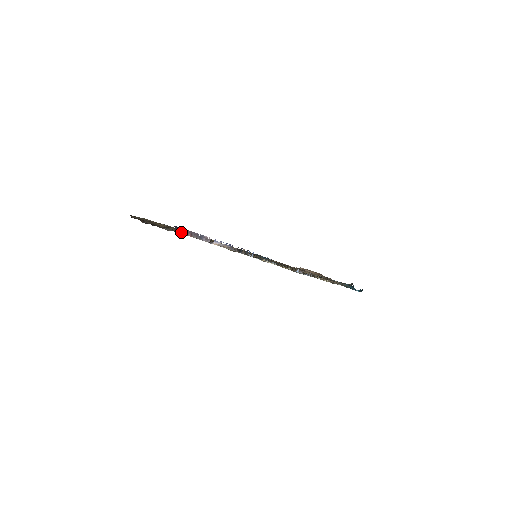
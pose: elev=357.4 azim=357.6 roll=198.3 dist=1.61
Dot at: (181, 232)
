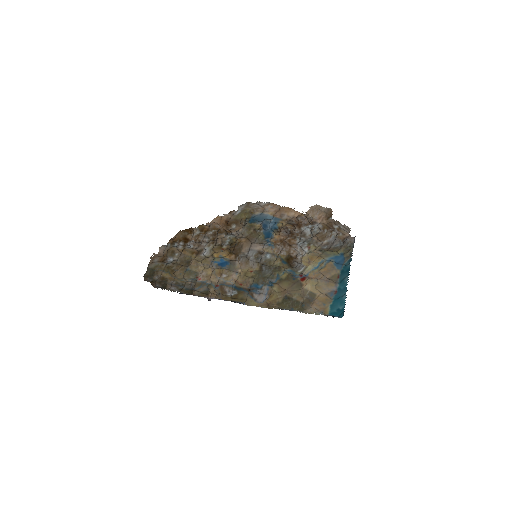
Dot at: occluded
